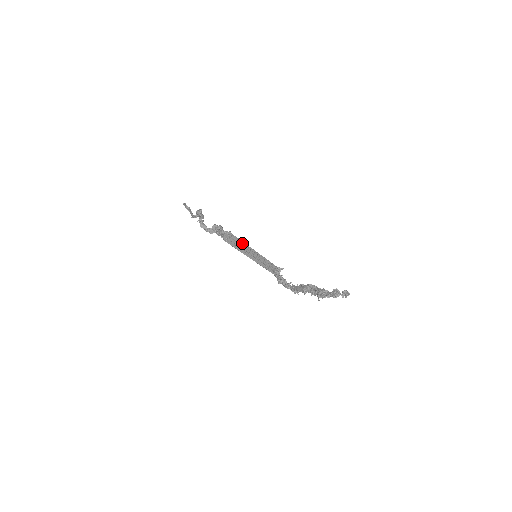
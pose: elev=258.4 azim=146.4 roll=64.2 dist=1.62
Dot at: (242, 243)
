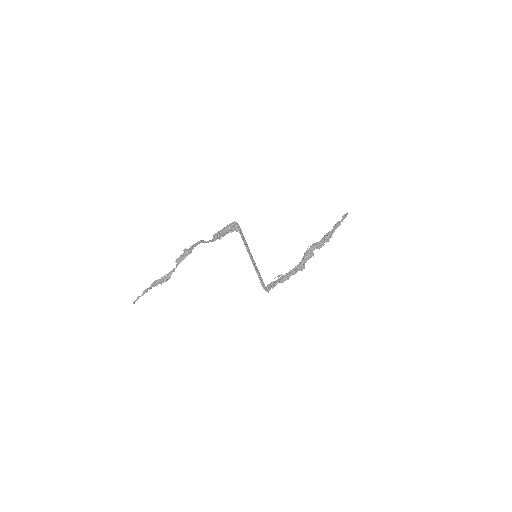
Dot at: occluded
